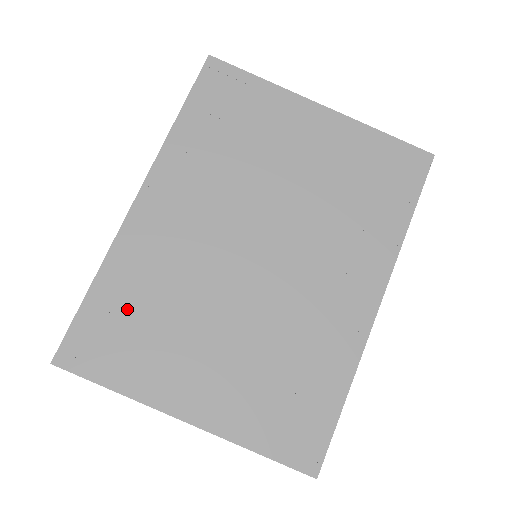
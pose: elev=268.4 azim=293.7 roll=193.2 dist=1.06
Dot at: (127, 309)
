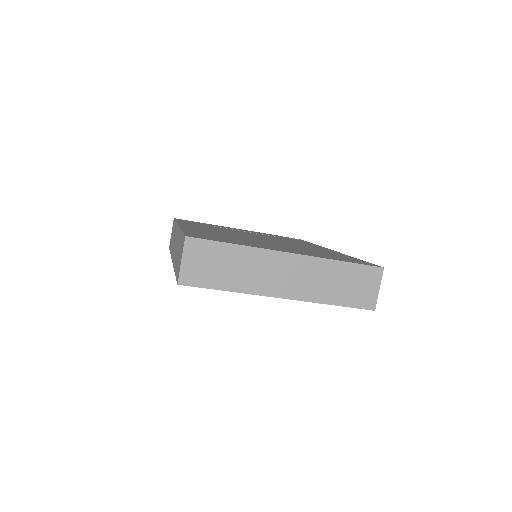
Dot at: occluded
